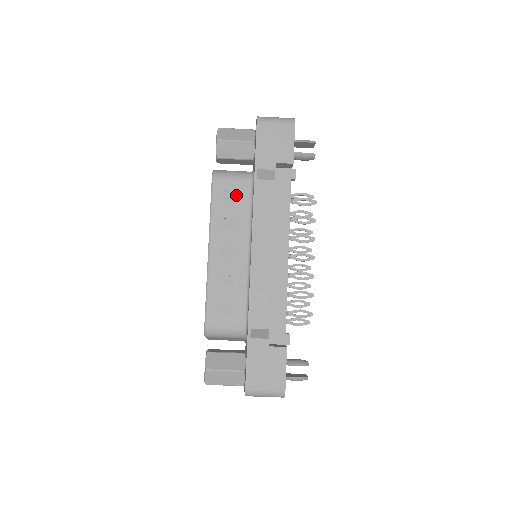
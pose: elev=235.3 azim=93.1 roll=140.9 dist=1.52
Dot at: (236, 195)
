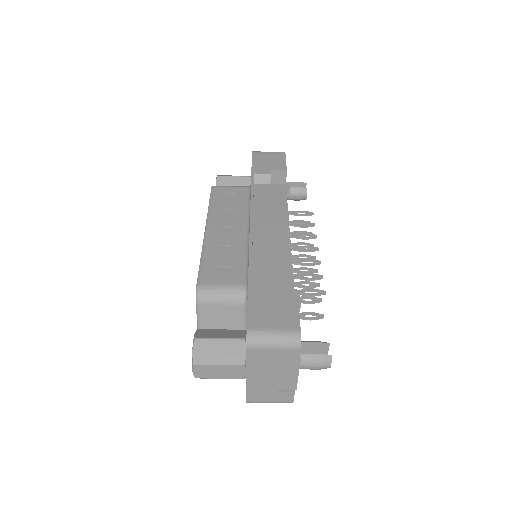
Dot at: (234, 197)
